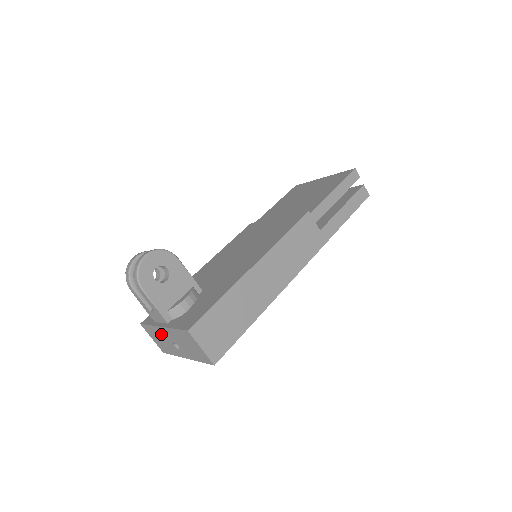
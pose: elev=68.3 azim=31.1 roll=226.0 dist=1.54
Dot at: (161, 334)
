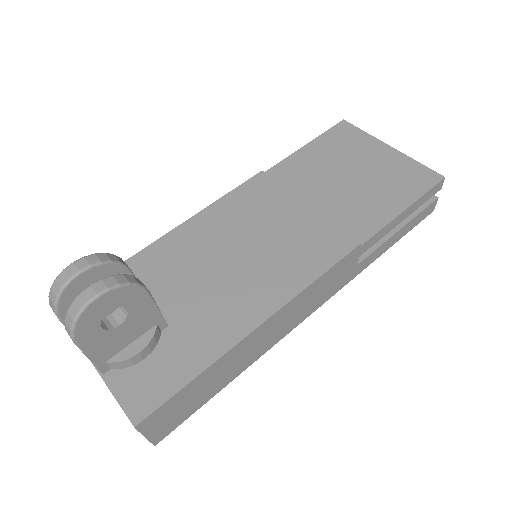
Dot at: occluded
